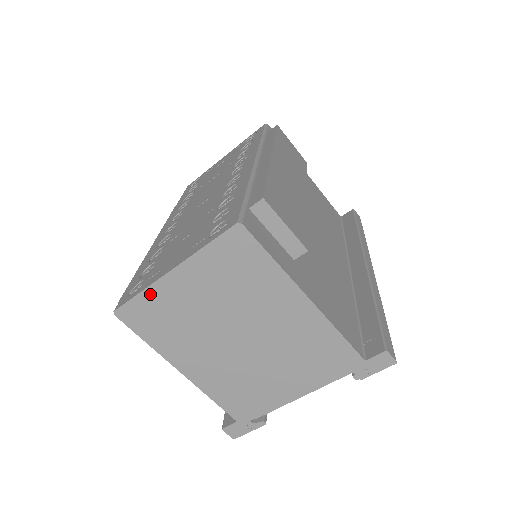
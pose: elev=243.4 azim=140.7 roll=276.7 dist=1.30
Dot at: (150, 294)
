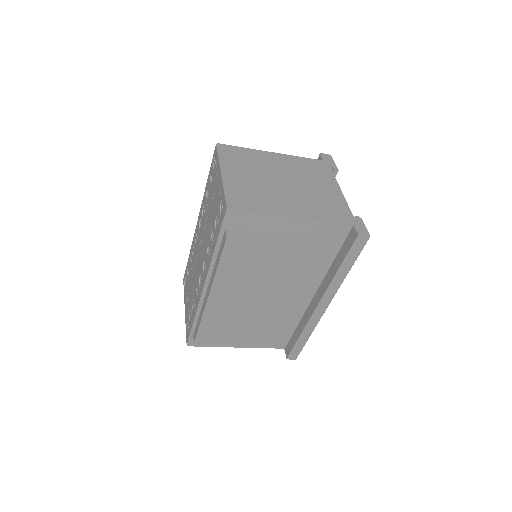
Dot at: occluded
